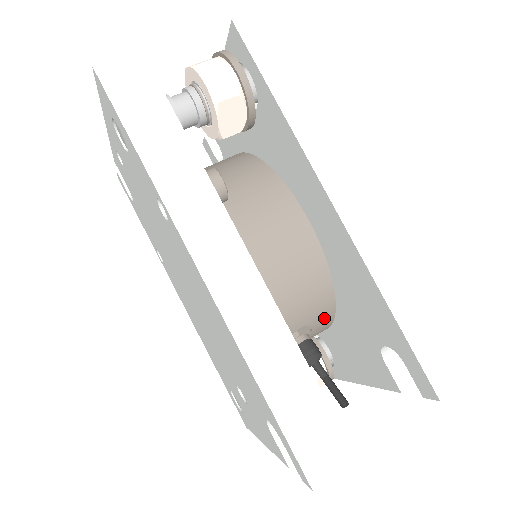
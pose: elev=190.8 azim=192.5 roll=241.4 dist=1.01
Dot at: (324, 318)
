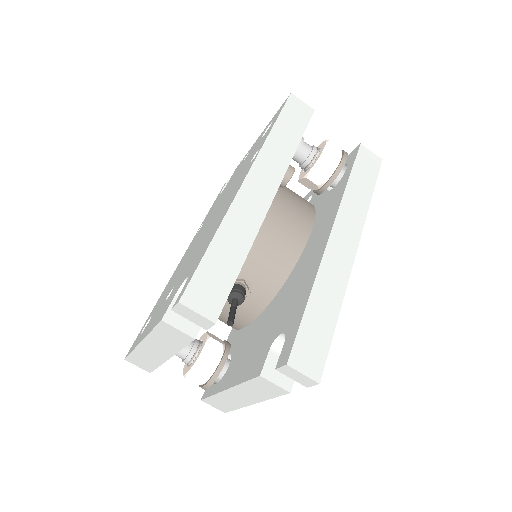
Dot at: (263, 295)
